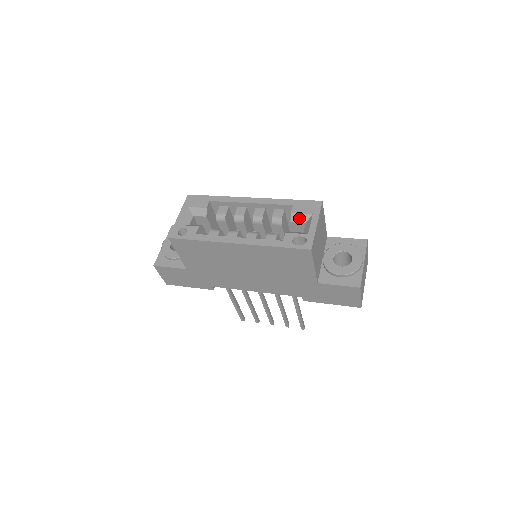
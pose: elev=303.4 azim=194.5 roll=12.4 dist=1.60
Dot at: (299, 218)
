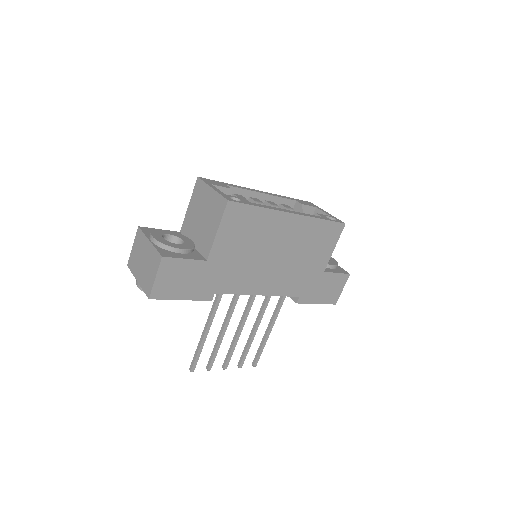
Dot at: (308, 209)
